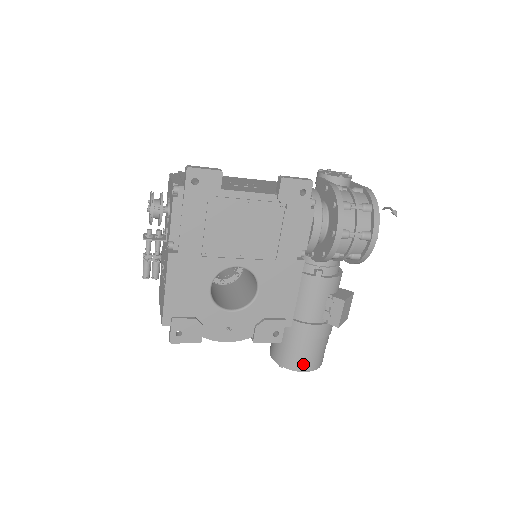
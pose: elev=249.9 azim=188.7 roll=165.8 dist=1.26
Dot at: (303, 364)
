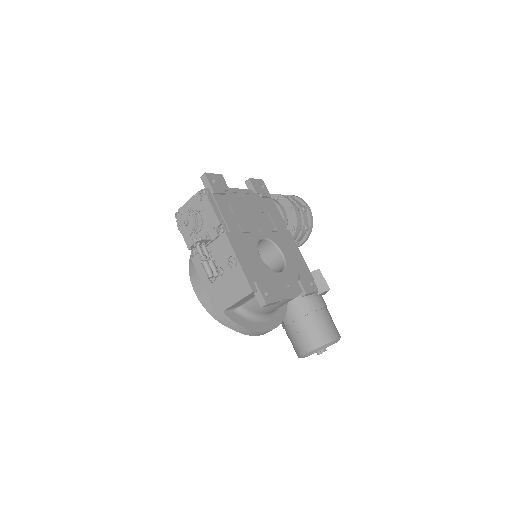
Dot at: (333, 332)
